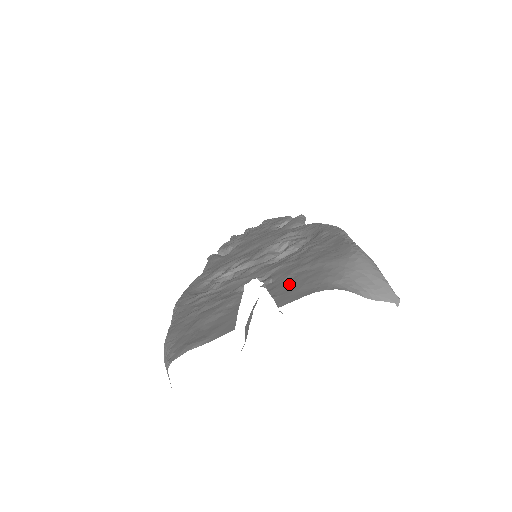
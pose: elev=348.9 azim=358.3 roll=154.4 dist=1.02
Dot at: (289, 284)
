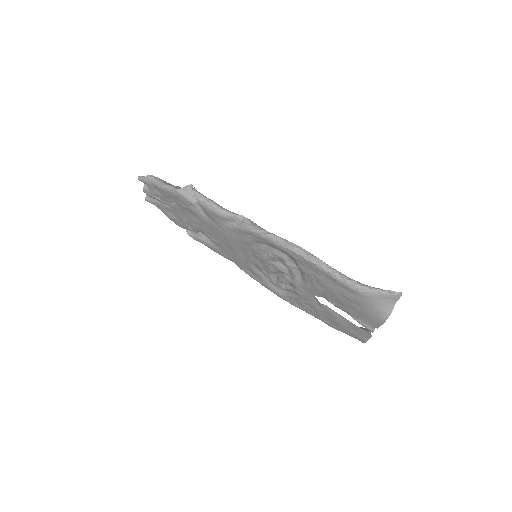
Dot at: (356, 312)
